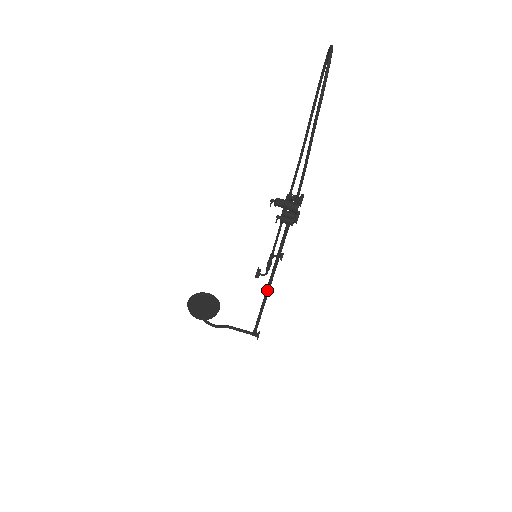
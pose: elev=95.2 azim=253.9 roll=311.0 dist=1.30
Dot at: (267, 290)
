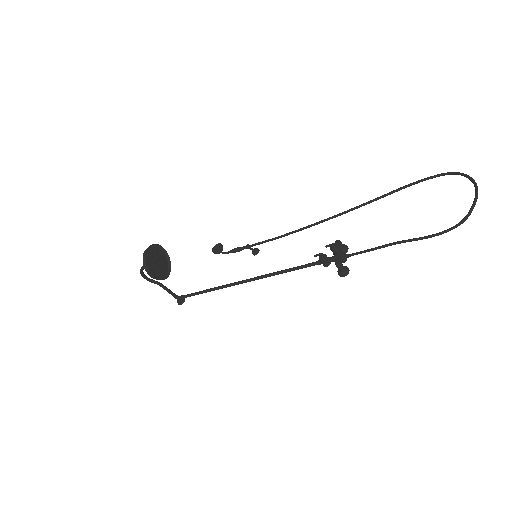
Dot at: (239, 283)
